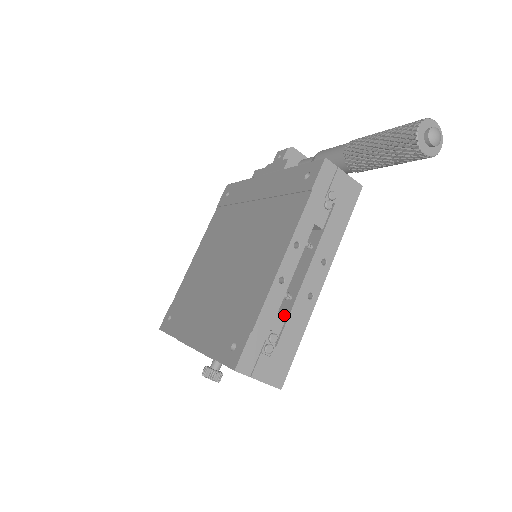
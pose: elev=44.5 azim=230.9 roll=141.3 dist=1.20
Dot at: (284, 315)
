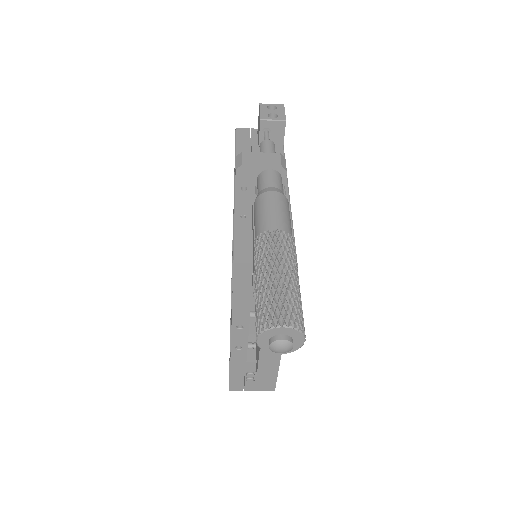
Dot at: (253, 362)
